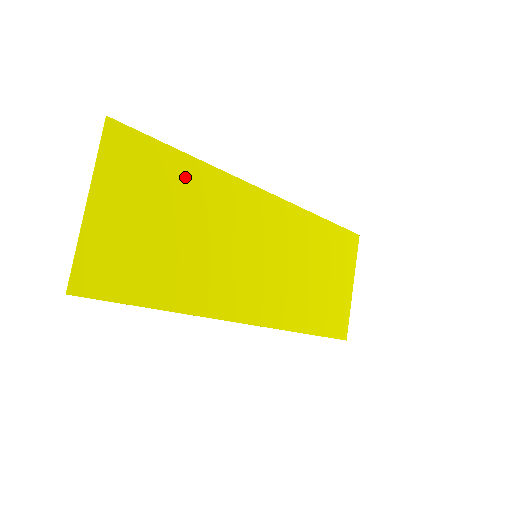
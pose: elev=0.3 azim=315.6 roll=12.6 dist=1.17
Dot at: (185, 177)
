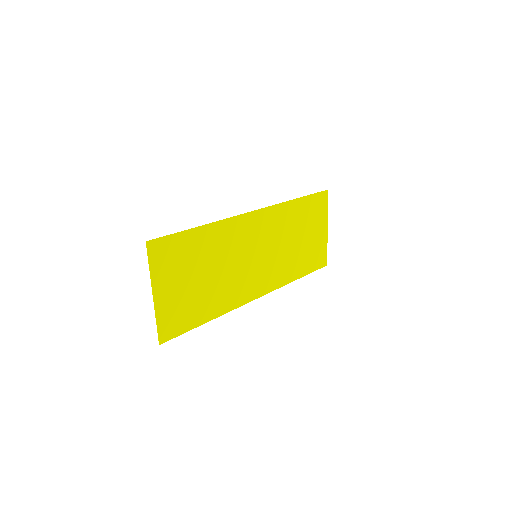
Dot at: (201, 242)
